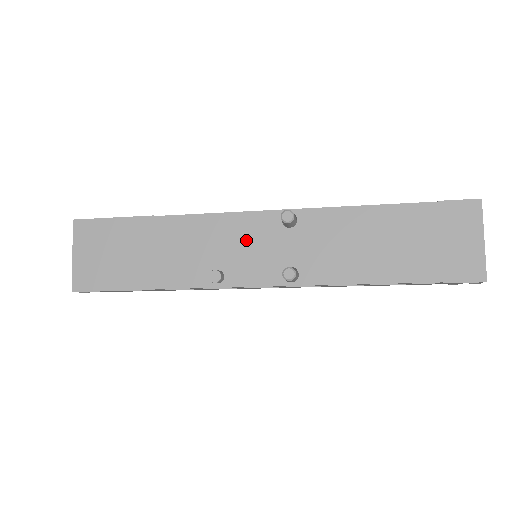
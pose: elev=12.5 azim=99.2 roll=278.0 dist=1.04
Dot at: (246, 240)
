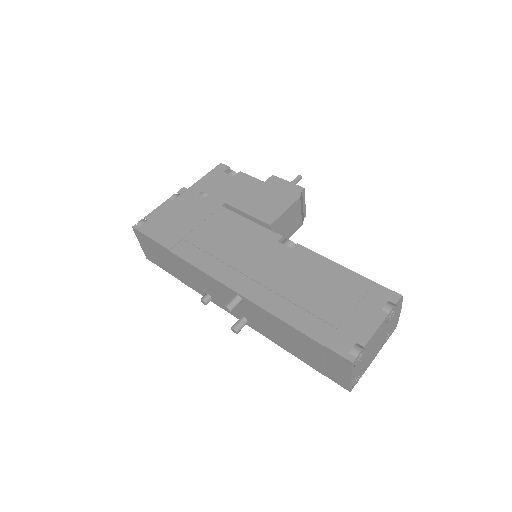
Dot at: (218, 291)
